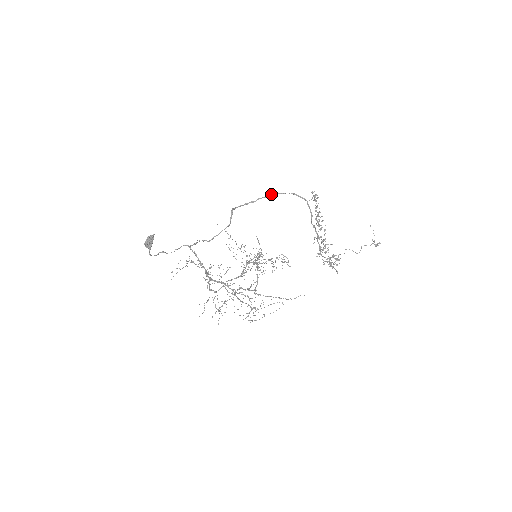
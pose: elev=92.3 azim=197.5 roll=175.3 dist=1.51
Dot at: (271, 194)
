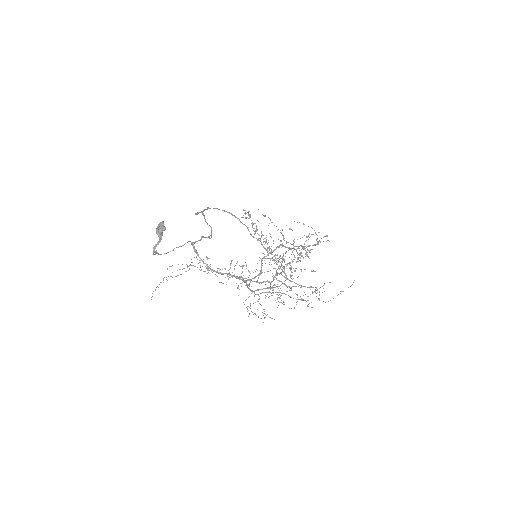
Dot at: (209, 208)
